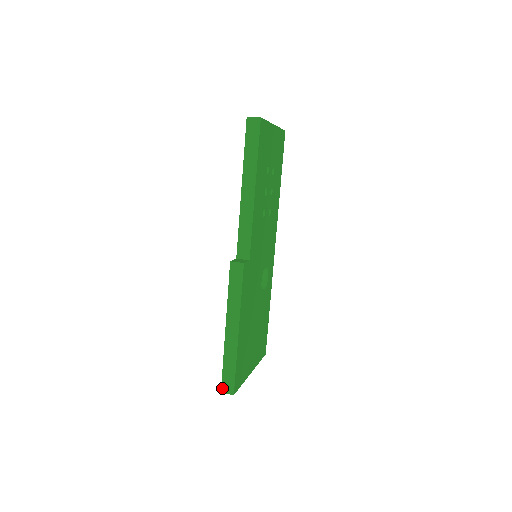
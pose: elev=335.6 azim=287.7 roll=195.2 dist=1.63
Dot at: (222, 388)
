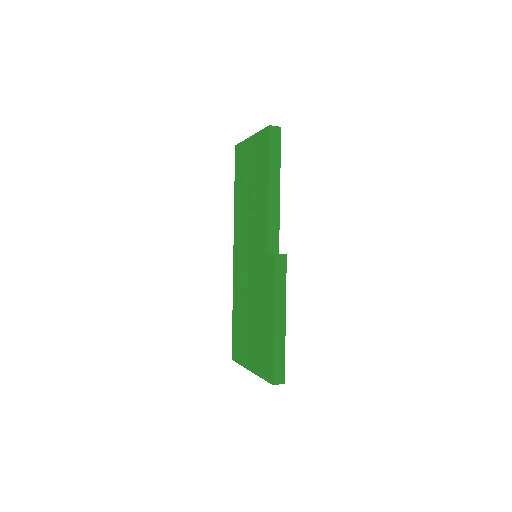
Dot at: (274, 380)
